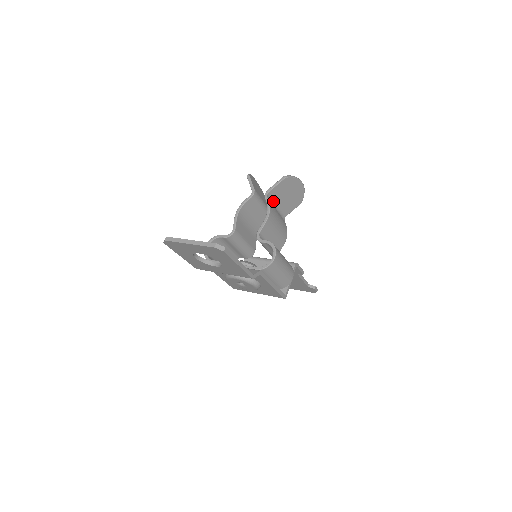
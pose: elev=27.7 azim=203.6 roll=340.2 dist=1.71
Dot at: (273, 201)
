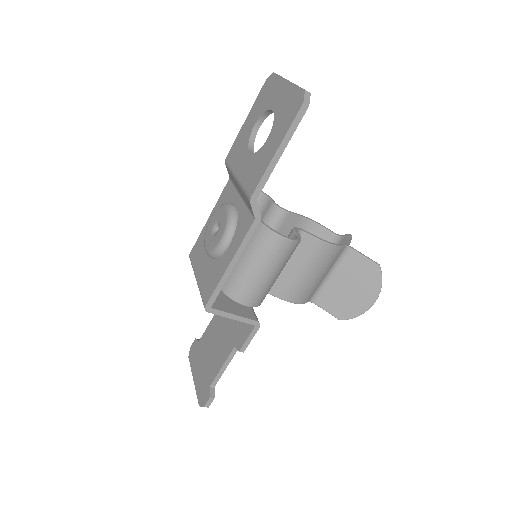
Dot at: (338, 264)
